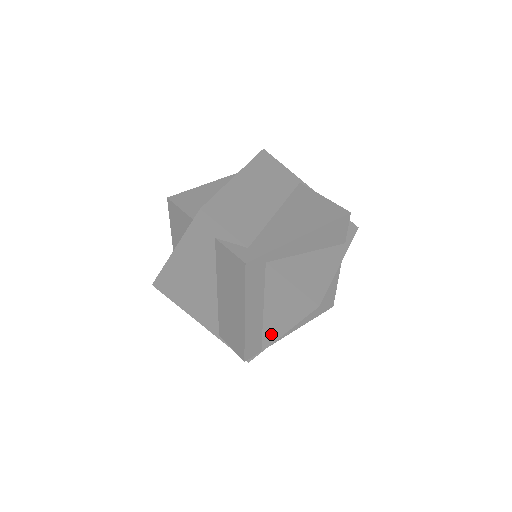
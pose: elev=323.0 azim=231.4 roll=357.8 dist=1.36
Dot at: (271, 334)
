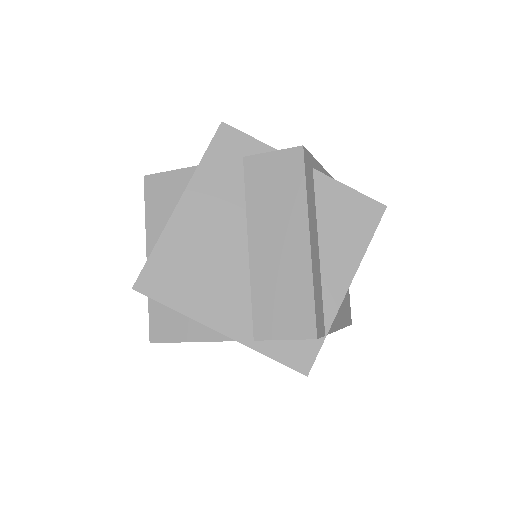
Dot at: (335, 290)
